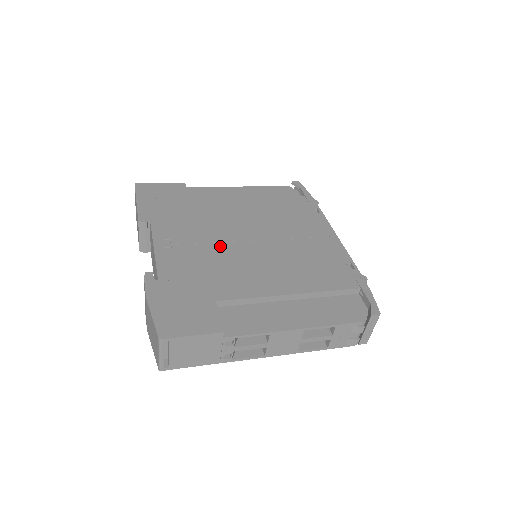
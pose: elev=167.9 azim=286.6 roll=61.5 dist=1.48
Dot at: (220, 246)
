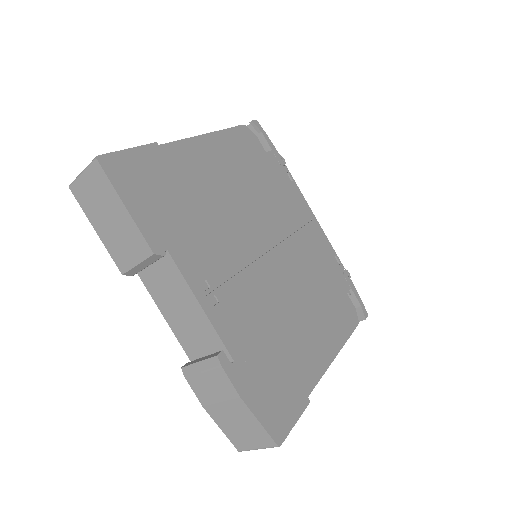
Dot at: (252, 273)
